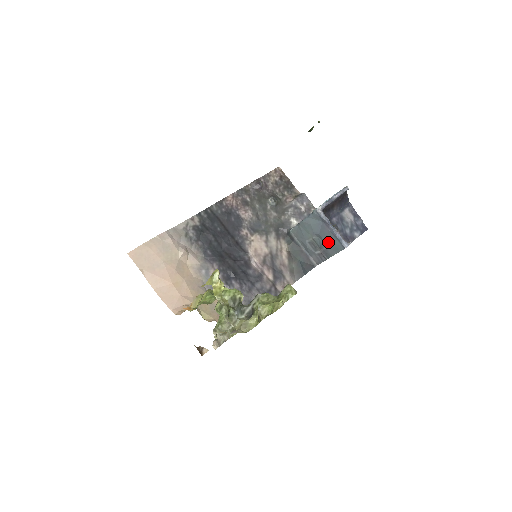
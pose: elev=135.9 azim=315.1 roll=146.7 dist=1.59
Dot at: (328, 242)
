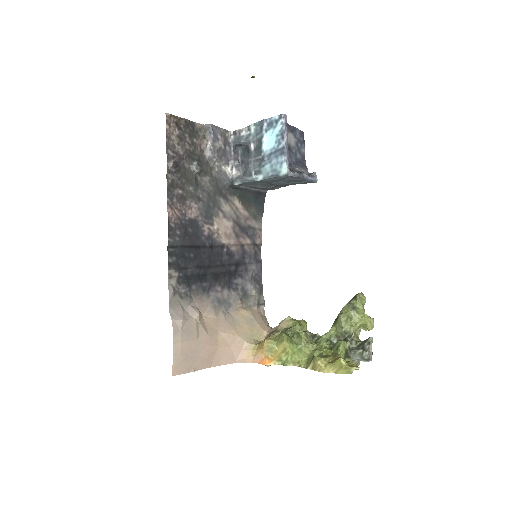
Dot at: (291, 182)
